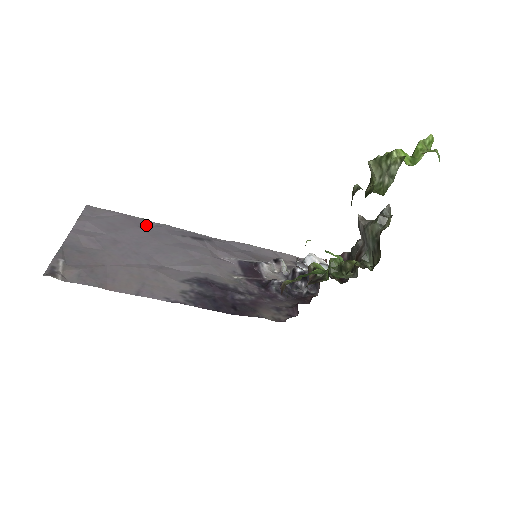
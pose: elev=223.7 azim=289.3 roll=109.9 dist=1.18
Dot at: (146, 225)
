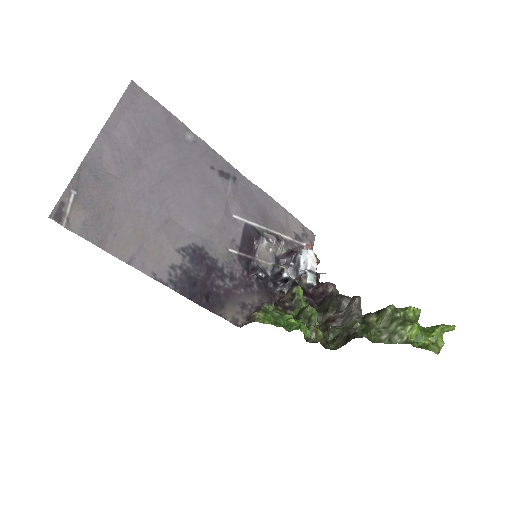
Dot at: (182, 138)
